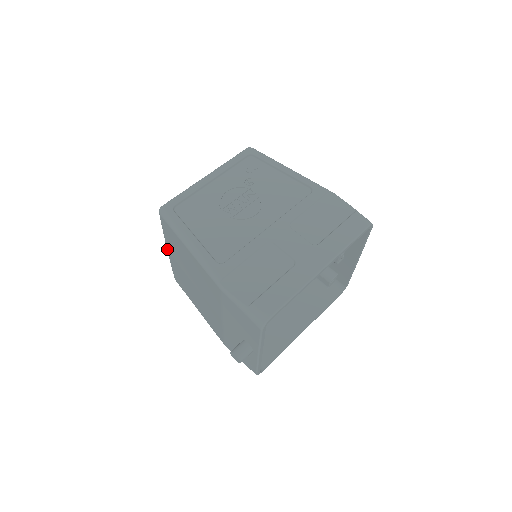
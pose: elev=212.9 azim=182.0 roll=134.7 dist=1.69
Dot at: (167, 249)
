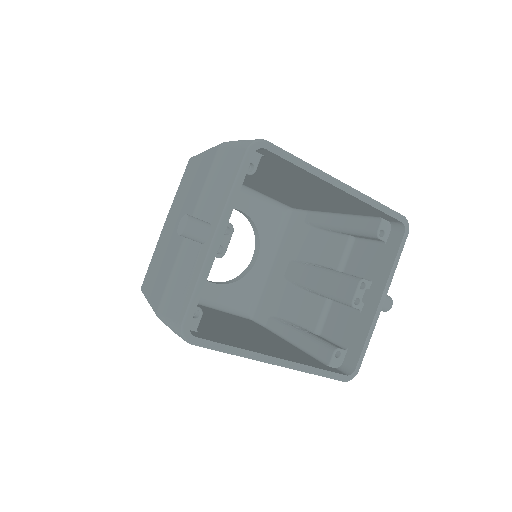
Dot at: (166, 220)
